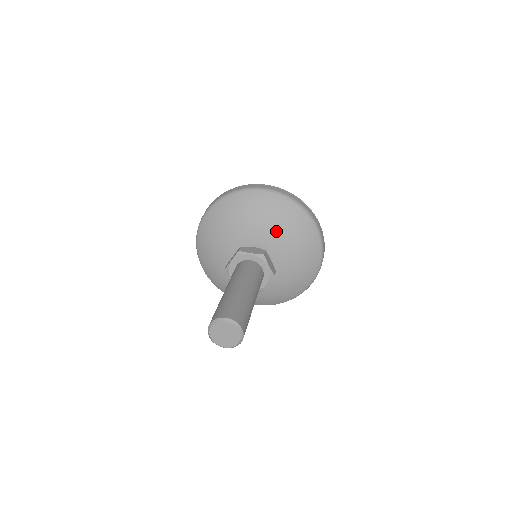
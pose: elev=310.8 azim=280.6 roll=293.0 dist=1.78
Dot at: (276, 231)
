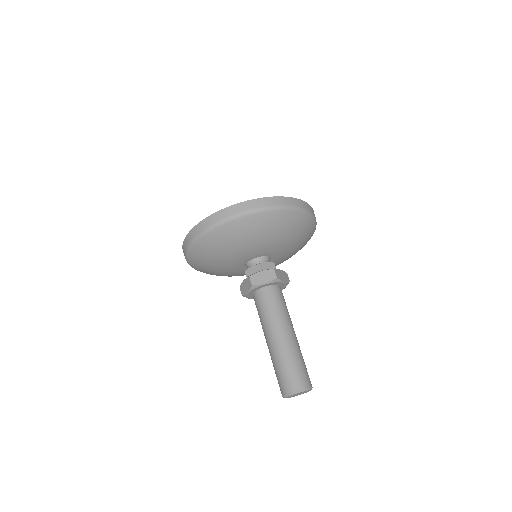
Dot at: (273, 241)
